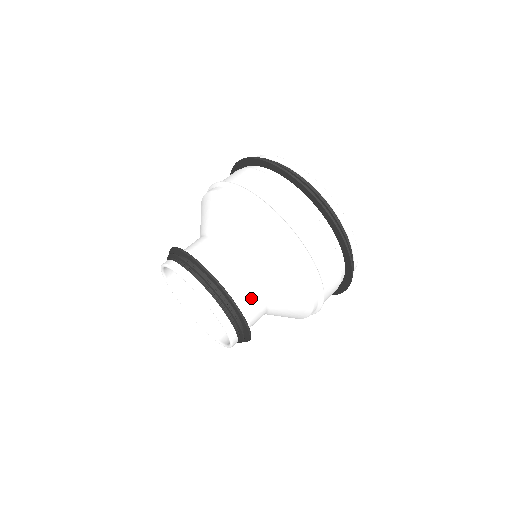
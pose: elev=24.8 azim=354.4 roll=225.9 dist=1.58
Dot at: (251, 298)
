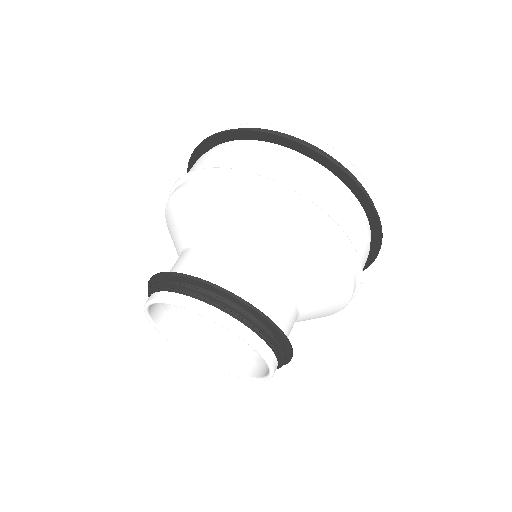
Dot at: occluded
